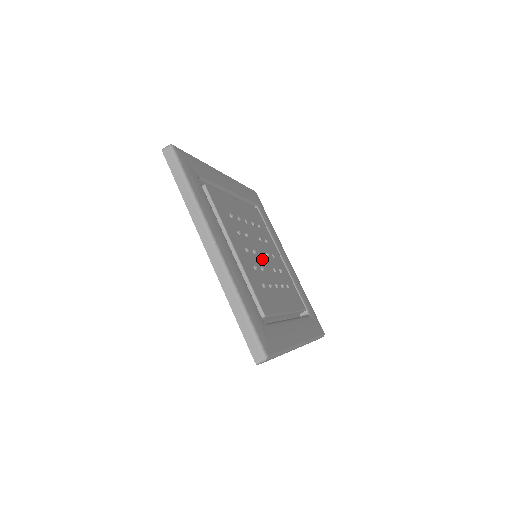
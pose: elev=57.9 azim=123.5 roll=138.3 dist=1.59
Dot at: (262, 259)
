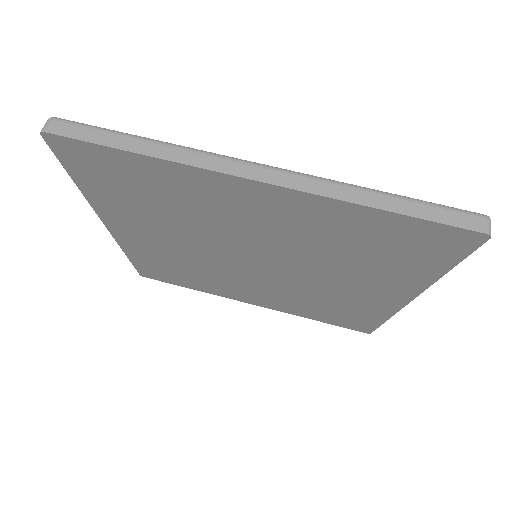
Dot at: occluded
